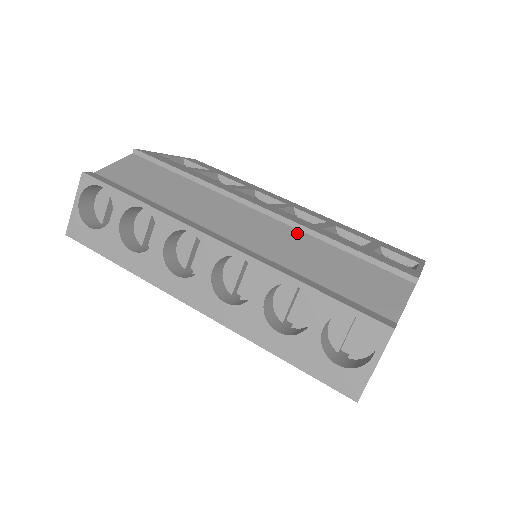
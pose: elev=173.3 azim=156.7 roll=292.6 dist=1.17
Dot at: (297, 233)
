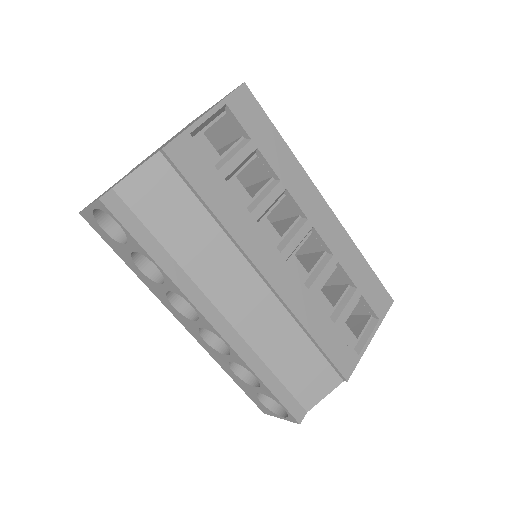
Dot at: (284, 315)
